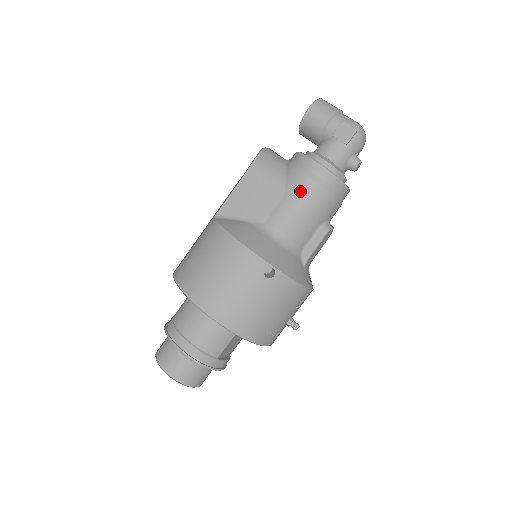
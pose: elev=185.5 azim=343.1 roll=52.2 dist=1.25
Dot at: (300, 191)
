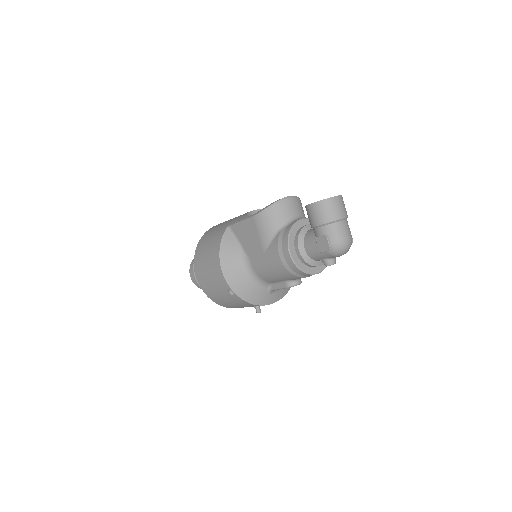
Dot at: (272, 260)
